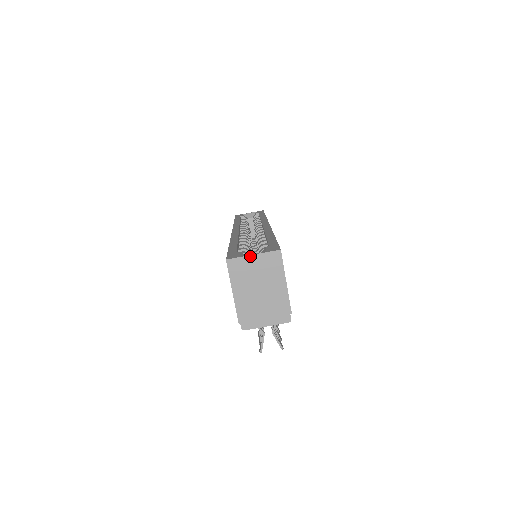
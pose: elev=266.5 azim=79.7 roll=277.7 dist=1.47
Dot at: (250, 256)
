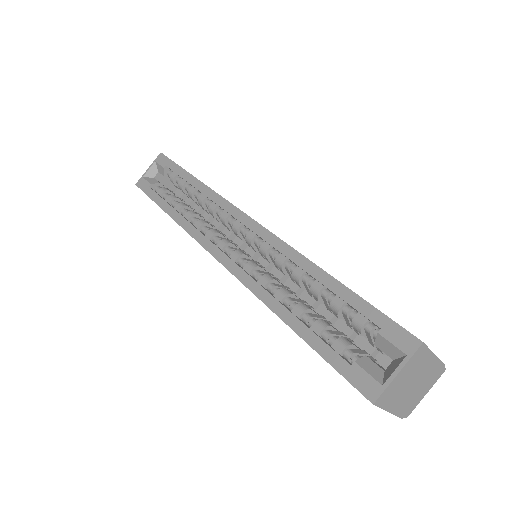
Dot at: (395, 378)
